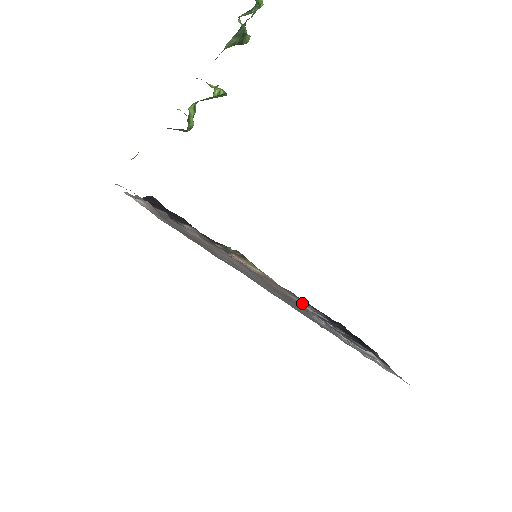
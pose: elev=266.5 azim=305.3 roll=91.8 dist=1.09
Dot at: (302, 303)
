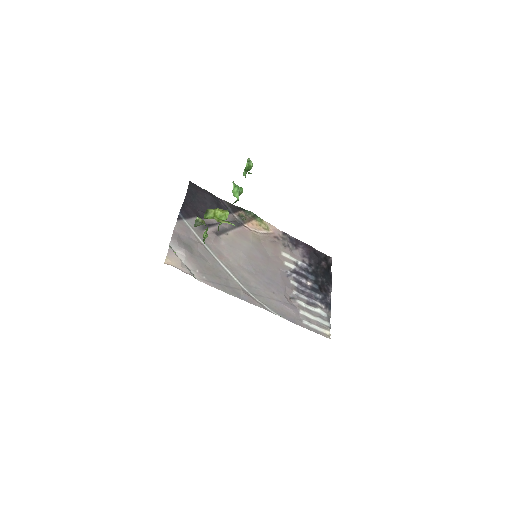
Dot at: (289, 259)
